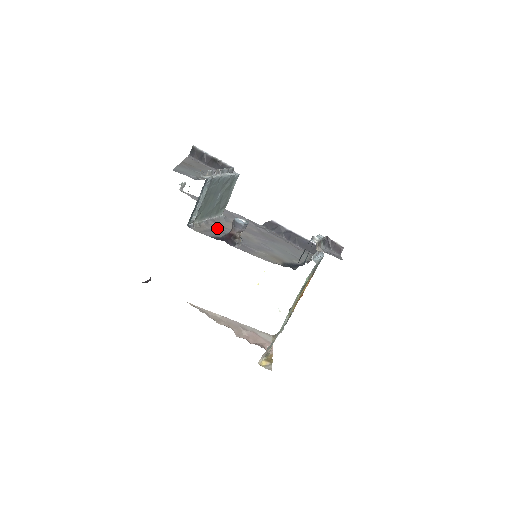
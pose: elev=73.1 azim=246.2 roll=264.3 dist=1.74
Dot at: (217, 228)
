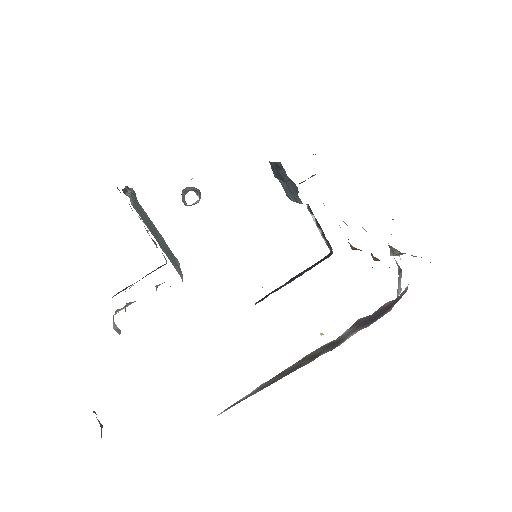
Dot at: occluded
